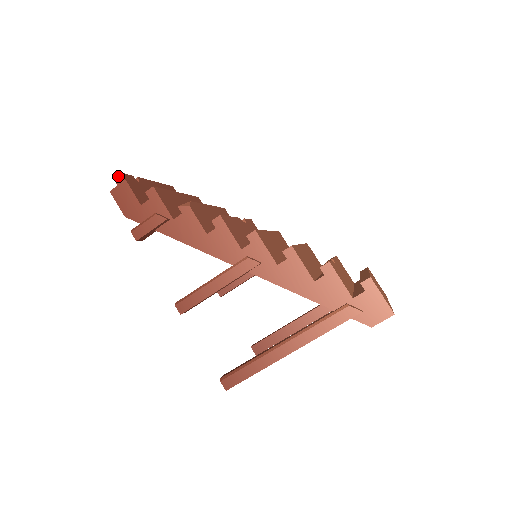
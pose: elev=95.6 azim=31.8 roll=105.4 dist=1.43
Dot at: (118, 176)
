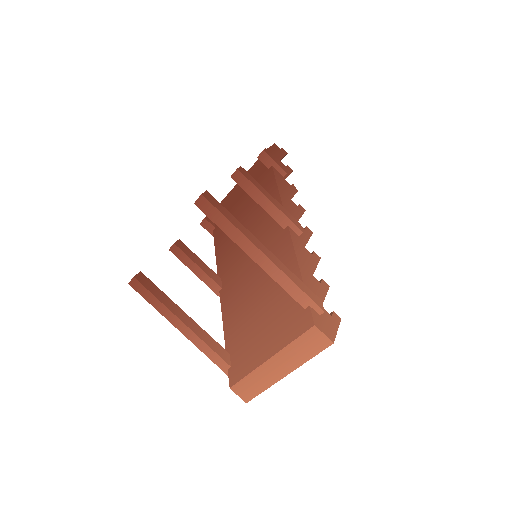
Dot at: (285, 151)
